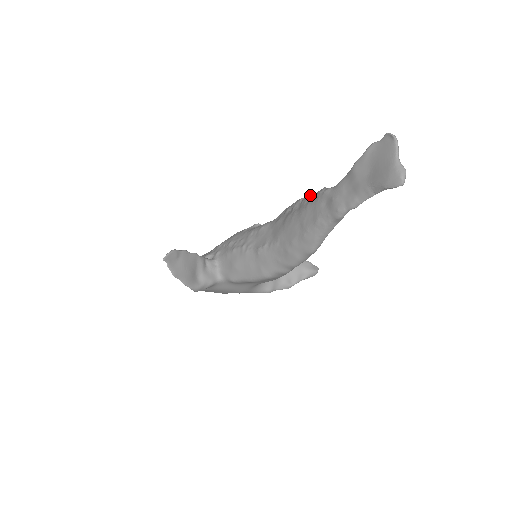
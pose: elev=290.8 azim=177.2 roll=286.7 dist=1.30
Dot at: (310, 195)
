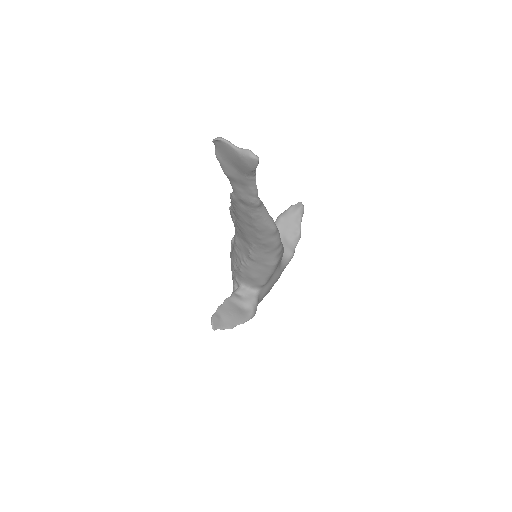
Dot at: occluded
